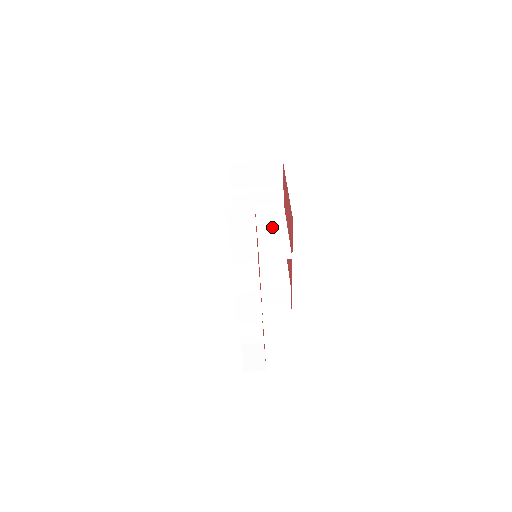
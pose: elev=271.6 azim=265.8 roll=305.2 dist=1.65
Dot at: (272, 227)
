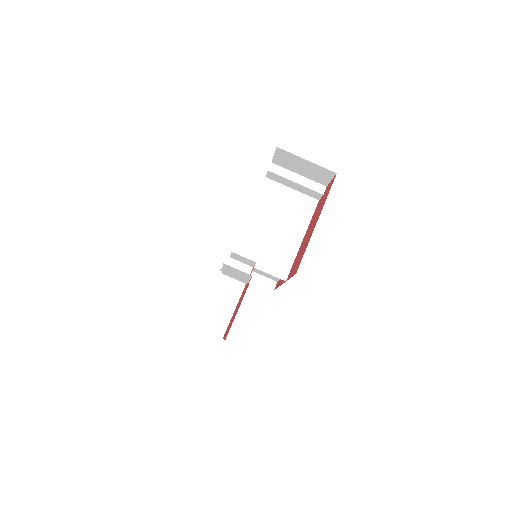
Dot at: (289, 229)
